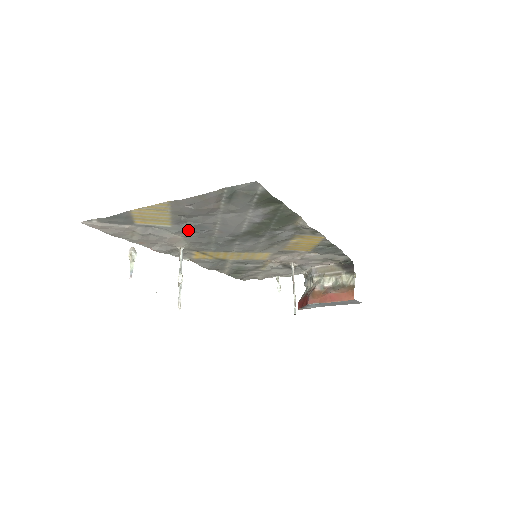
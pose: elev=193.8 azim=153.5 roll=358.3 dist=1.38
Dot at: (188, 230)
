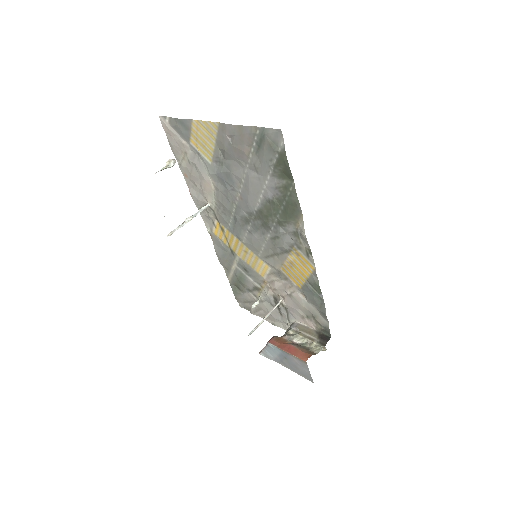
Dot at: (220, 177)
